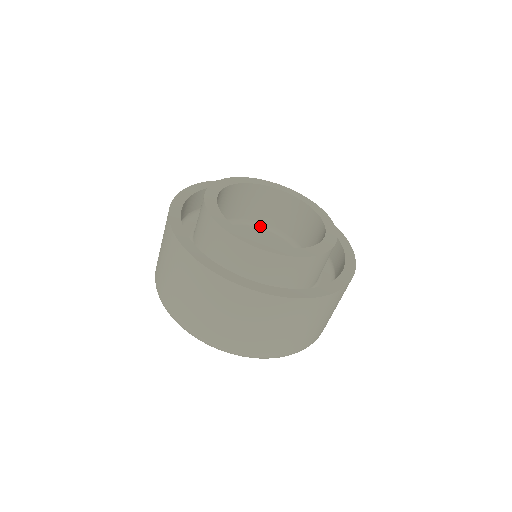
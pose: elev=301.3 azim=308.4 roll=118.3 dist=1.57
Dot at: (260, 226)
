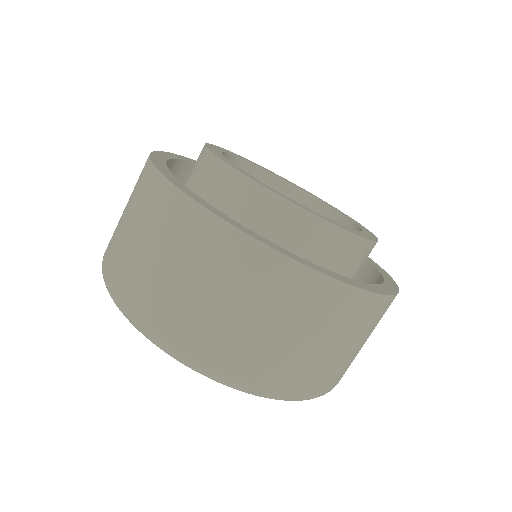
Dot at: occluded
